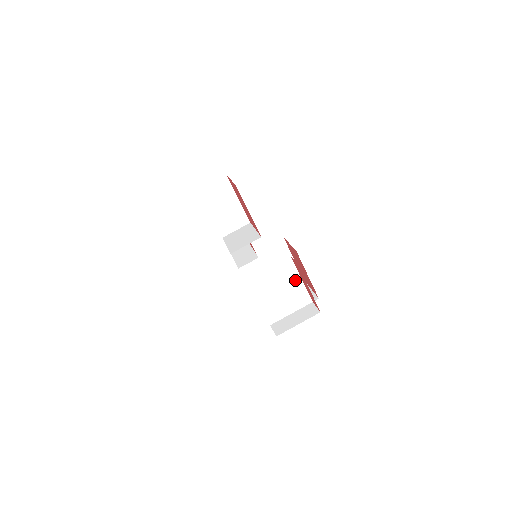
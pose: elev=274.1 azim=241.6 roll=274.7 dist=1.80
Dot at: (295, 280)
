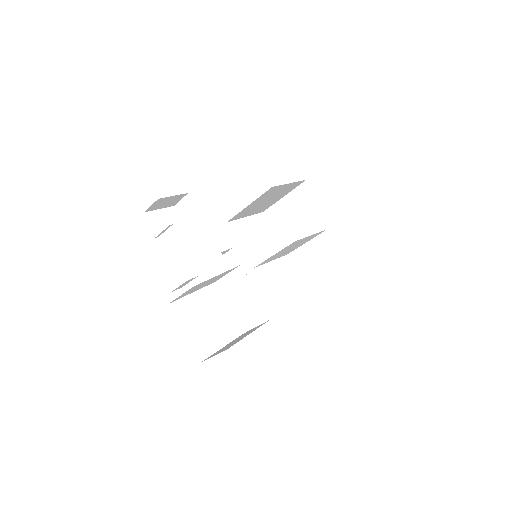
Dot at: occluded
